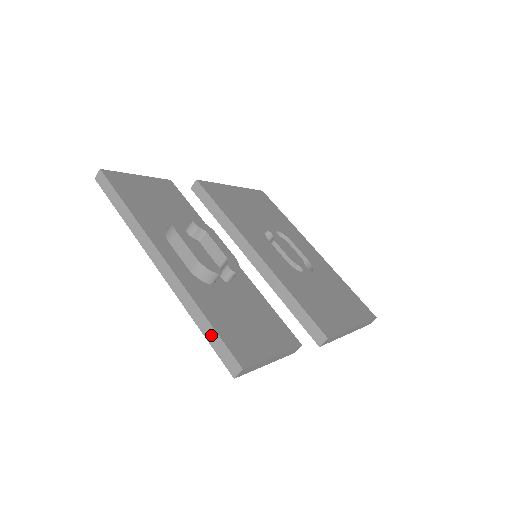
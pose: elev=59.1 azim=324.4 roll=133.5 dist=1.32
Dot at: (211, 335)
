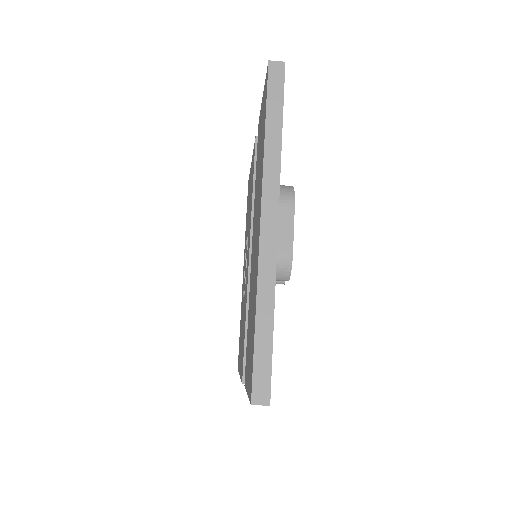
Dot at: (264, 344)
